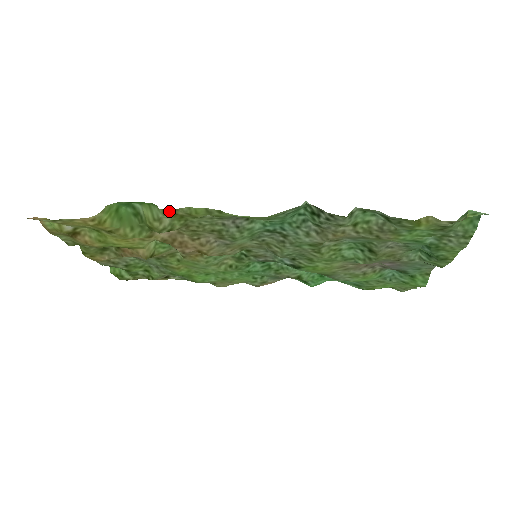
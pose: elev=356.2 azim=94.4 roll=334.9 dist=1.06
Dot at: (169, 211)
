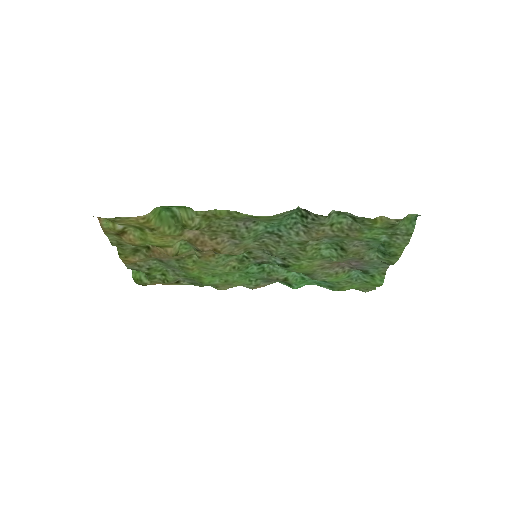
Dot at: (201, 212)
